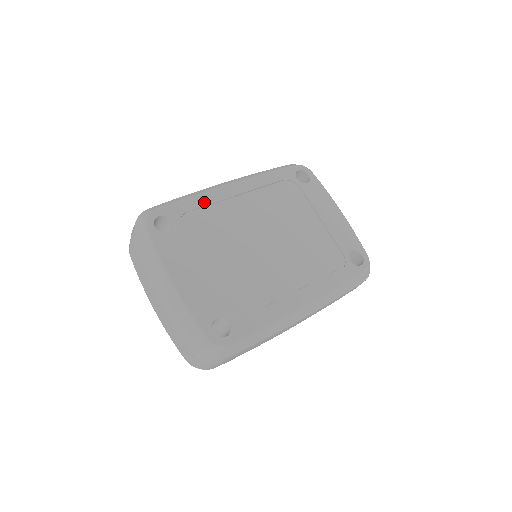
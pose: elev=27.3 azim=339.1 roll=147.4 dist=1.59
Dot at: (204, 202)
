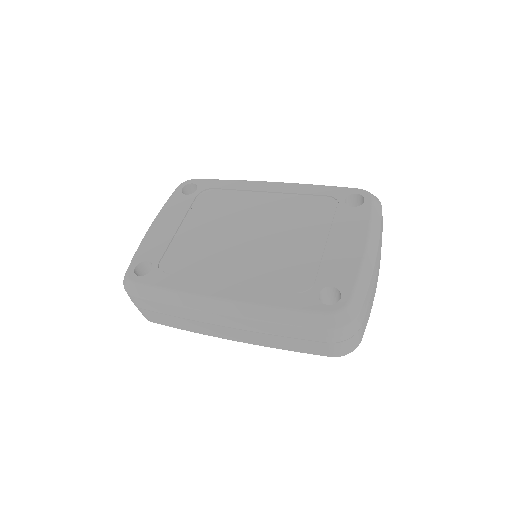
Dot at: (234, 186)
